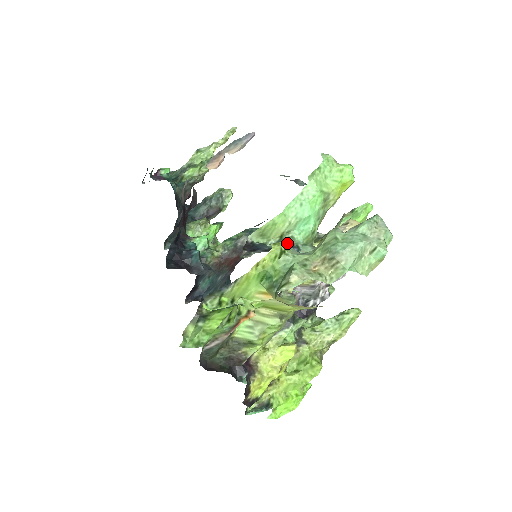
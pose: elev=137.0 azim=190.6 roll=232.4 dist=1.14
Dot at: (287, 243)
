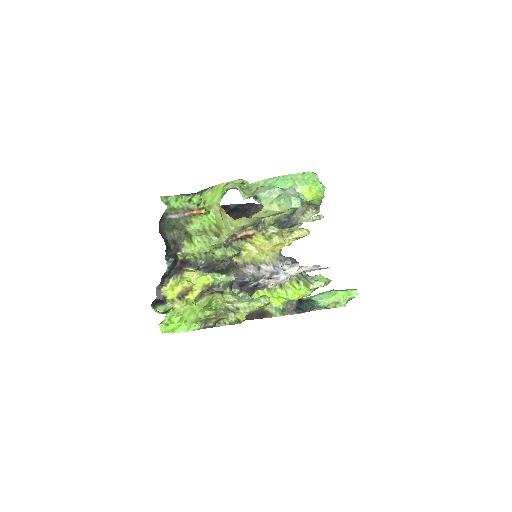
Dot at: occluded
